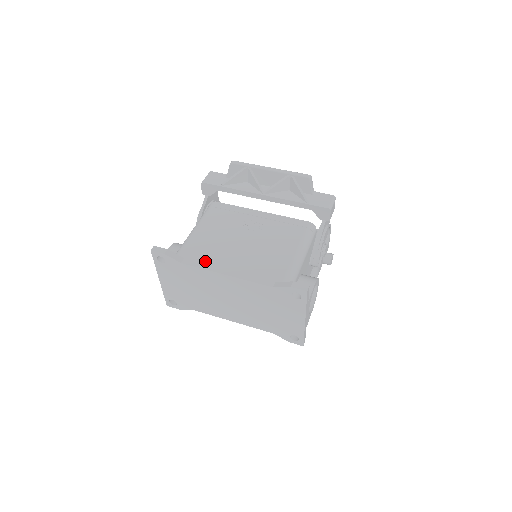
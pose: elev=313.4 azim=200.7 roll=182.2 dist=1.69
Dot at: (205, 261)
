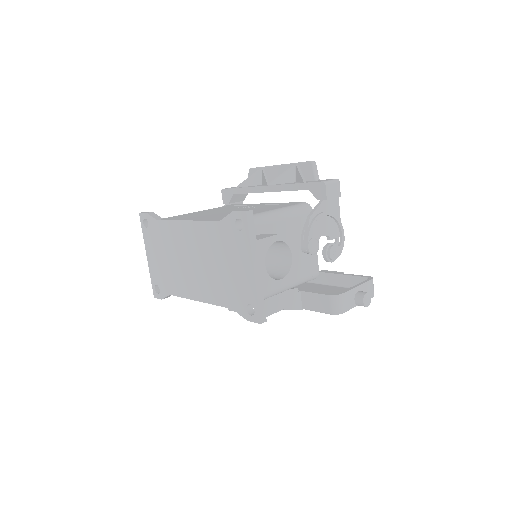
Dot at: (178, 218)
